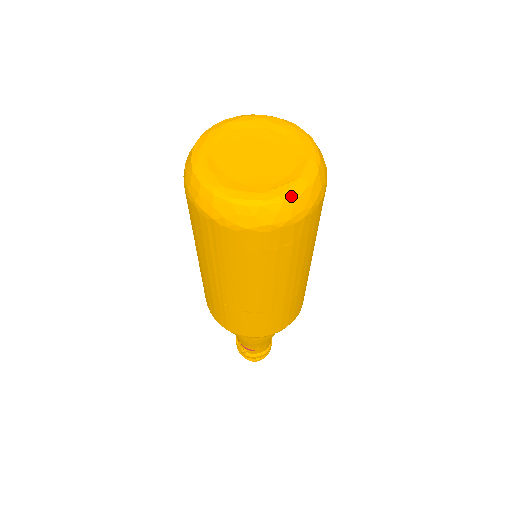
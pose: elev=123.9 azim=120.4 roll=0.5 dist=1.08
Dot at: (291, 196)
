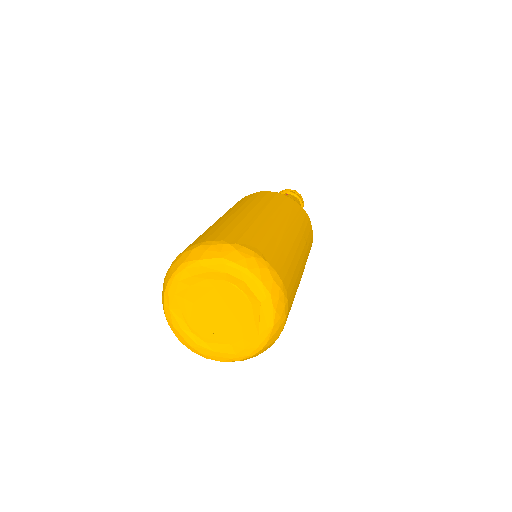
Dot at: (272, 319)
